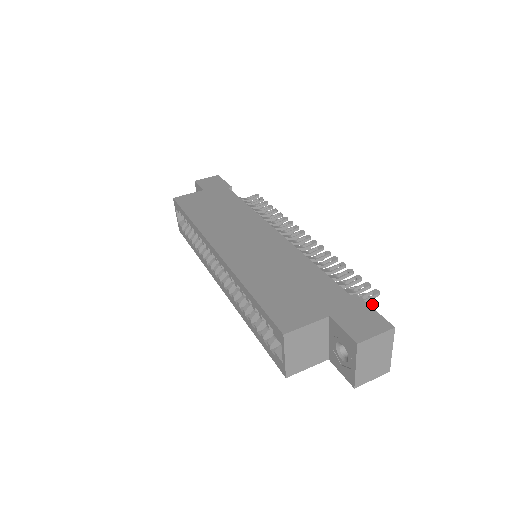
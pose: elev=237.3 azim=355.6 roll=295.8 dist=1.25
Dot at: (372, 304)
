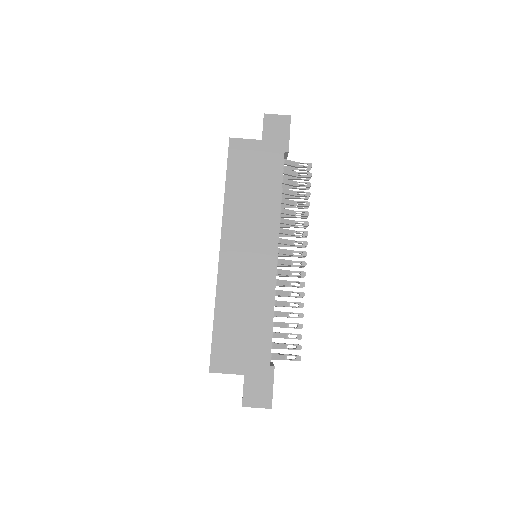
Dot at: (296, 357)
